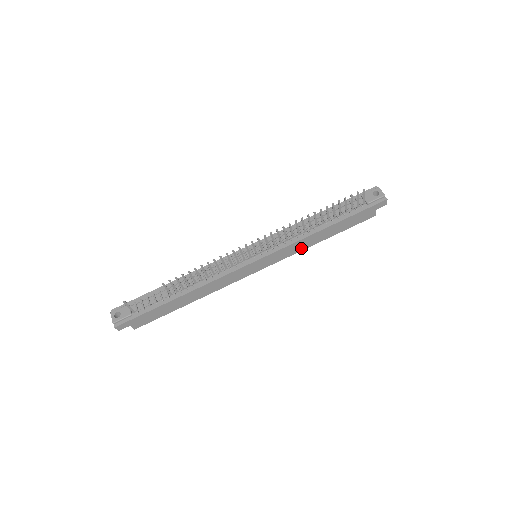
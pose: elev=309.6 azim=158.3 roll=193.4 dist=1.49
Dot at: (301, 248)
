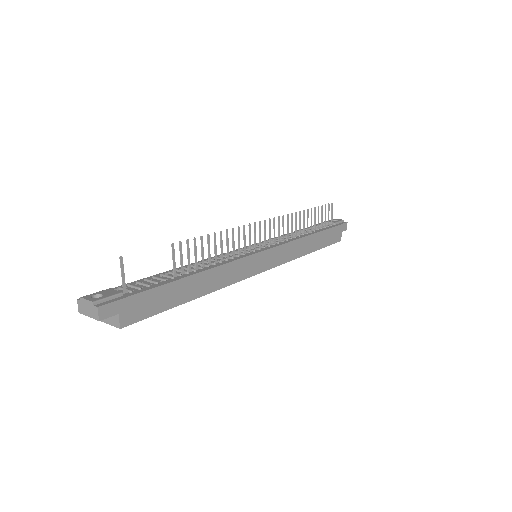
Dot at: (296, 254)
